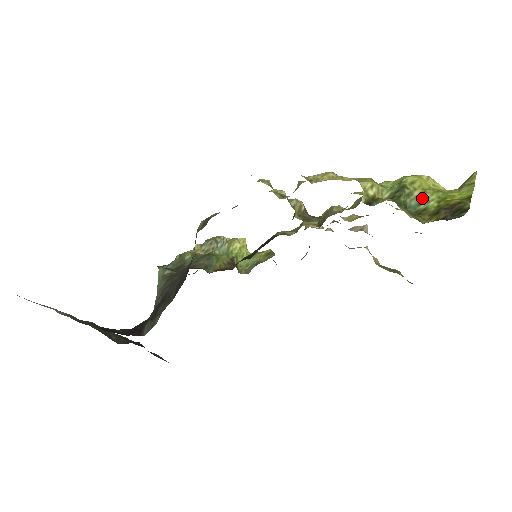
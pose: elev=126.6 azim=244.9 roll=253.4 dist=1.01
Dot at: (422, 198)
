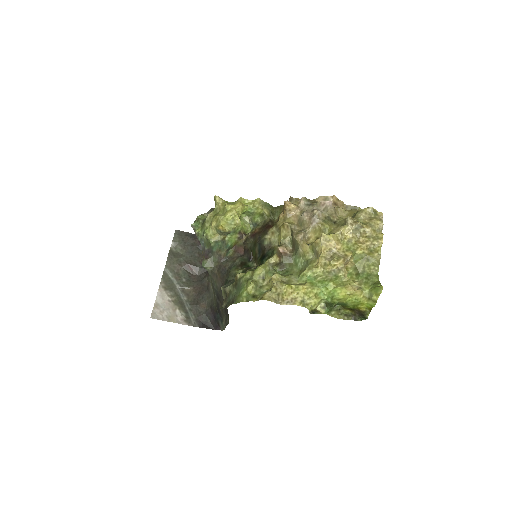
Dot at: (345, 304)
